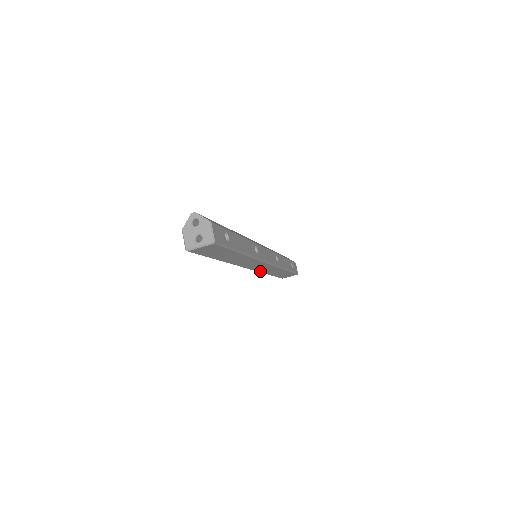
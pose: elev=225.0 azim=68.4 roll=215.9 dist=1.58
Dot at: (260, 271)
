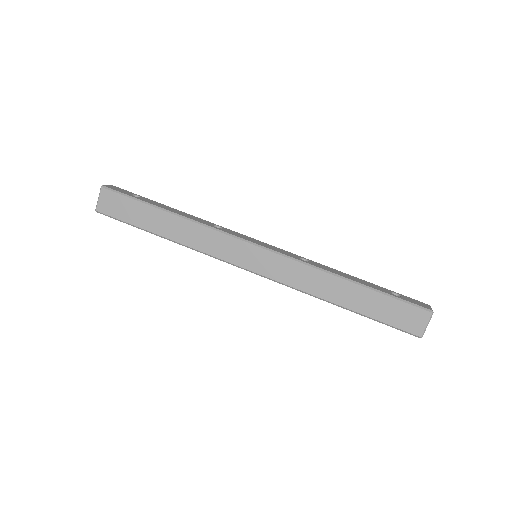
Dot at: (291, 284)
